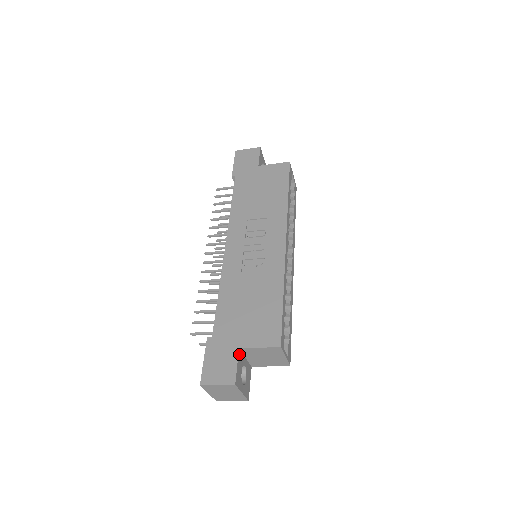
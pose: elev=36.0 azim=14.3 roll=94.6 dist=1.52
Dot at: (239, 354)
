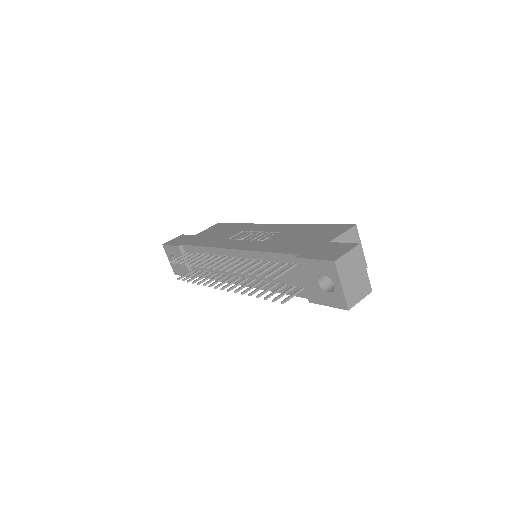
Dot at: occluded
